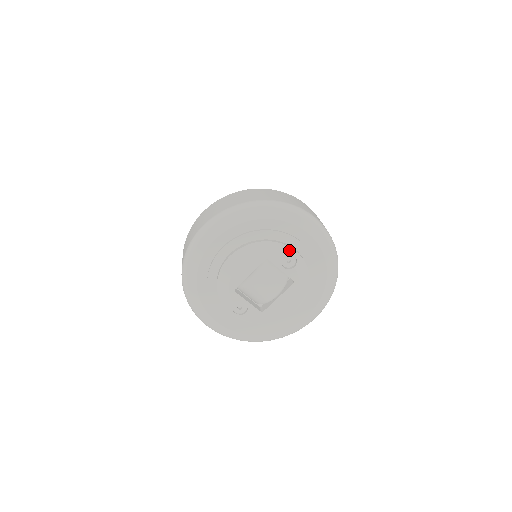
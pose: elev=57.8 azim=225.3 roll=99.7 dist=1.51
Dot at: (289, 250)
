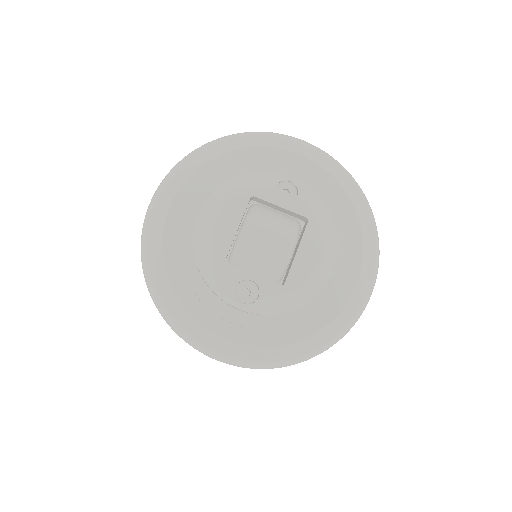
Dot at: (279, 177)
